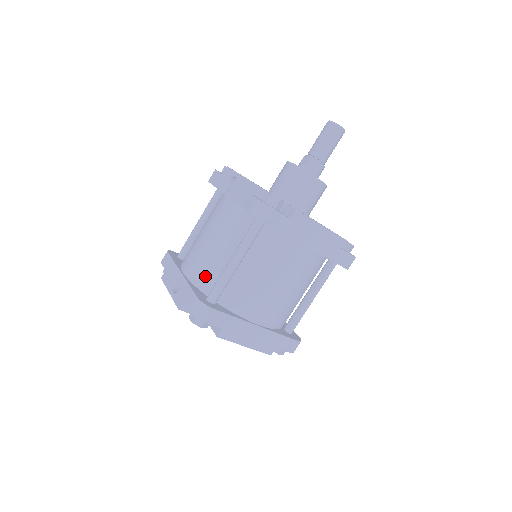
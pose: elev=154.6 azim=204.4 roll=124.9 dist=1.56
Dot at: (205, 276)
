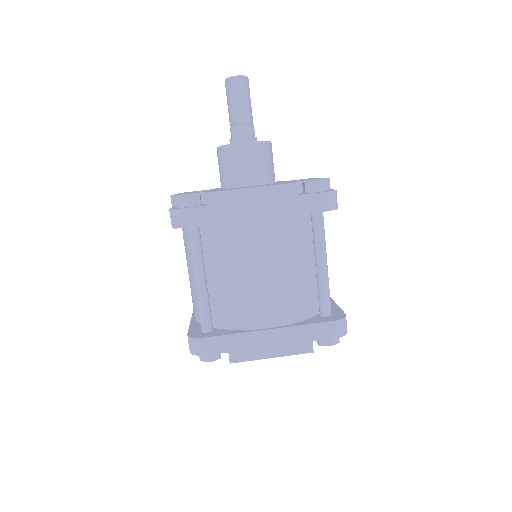
Dot at: occluded
